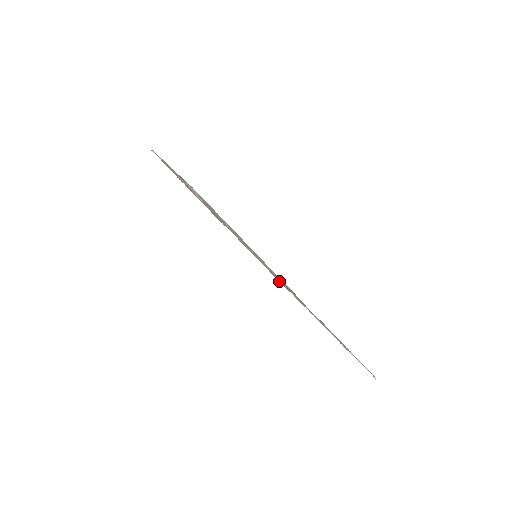
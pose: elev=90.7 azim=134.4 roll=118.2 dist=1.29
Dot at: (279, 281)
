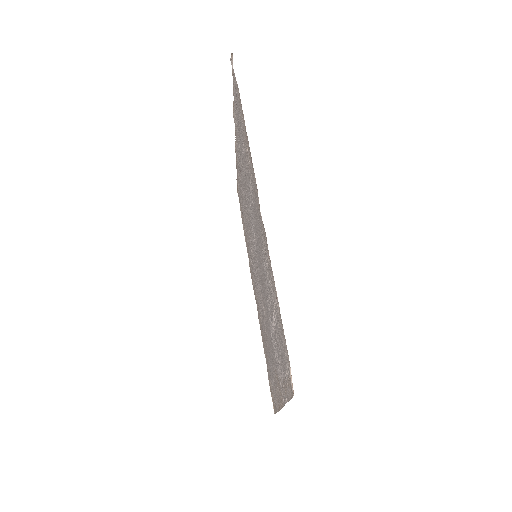
Dot at: (271, 390)
